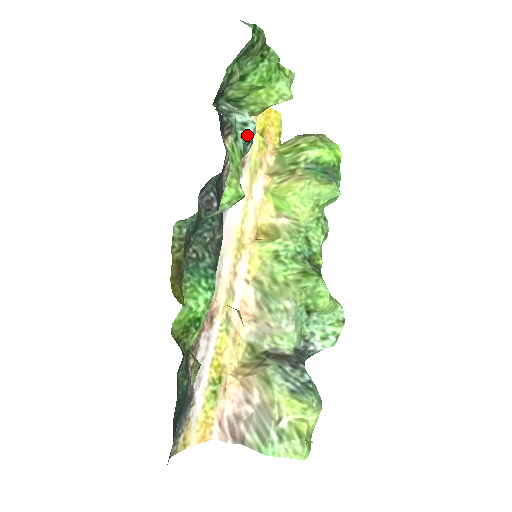
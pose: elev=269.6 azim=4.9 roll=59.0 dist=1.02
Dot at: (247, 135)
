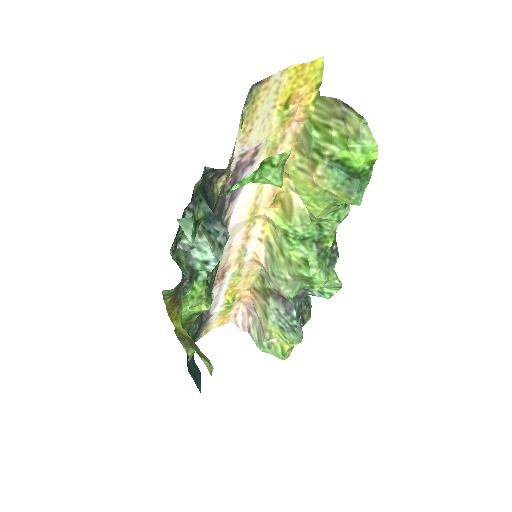
Dot at: (208, 271)
